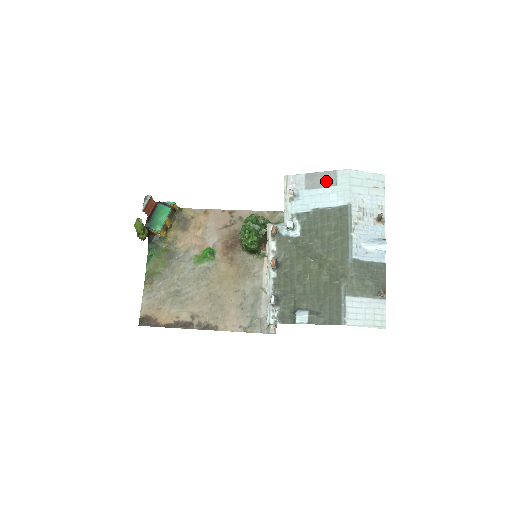
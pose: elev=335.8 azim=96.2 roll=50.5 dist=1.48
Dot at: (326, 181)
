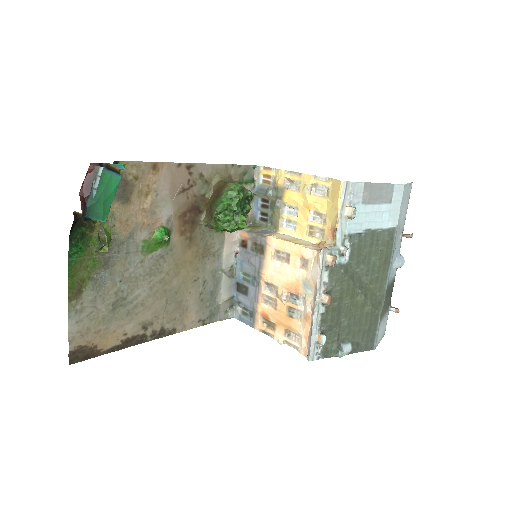
Dot at: (383, 196)
